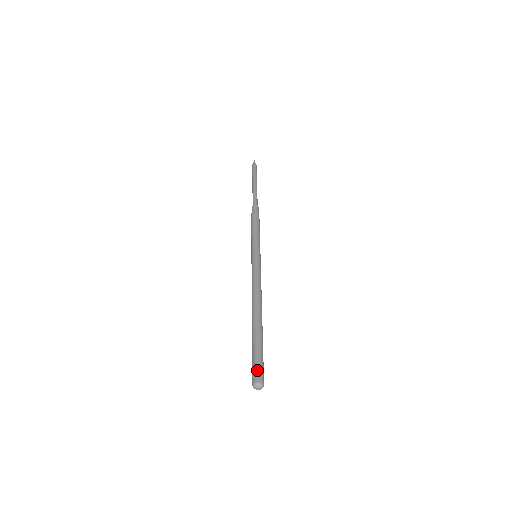
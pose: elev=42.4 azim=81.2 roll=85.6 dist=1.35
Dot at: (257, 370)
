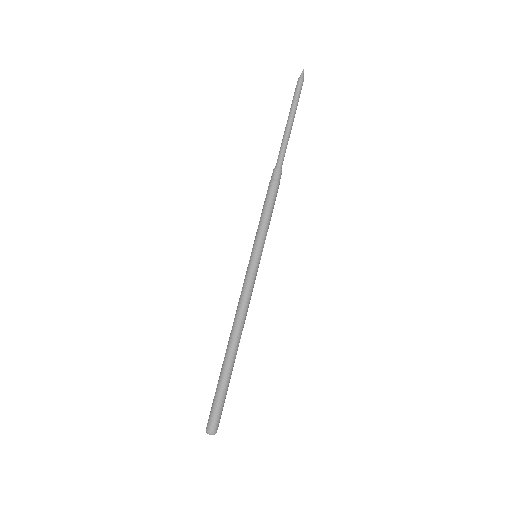
Dot at: (215, 419)
